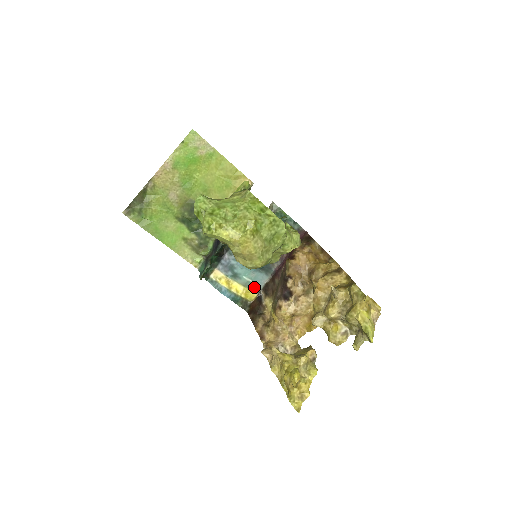
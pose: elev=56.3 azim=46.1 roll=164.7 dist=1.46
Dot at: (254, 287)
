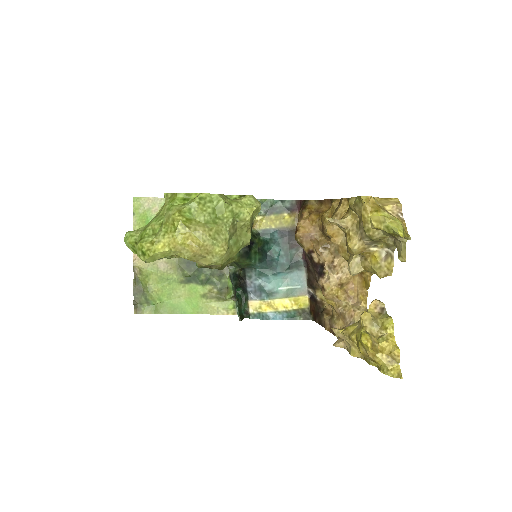
Dot at: (298, 291)
